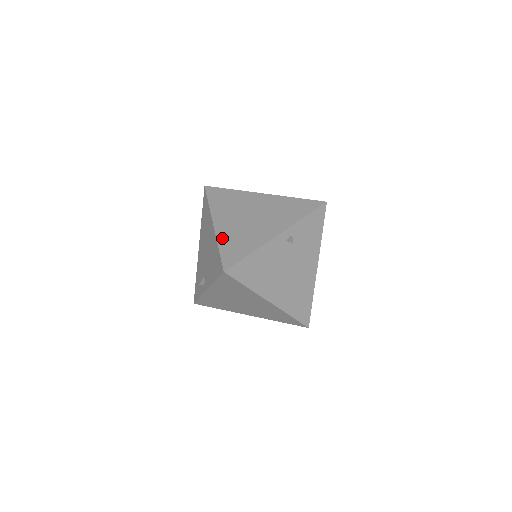
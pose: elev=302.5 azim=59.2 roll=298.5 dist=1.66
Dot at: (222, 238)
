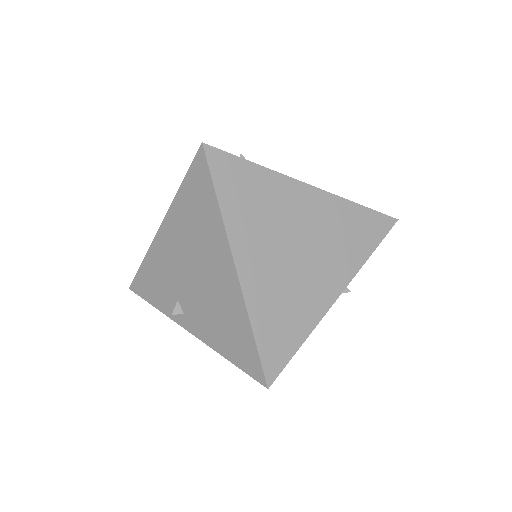
Dot at: (256, 307)
